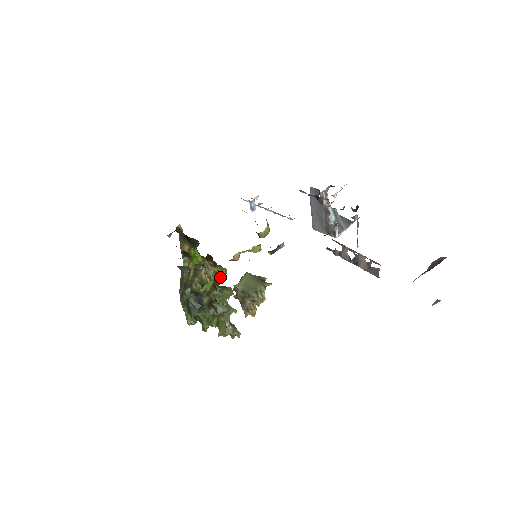
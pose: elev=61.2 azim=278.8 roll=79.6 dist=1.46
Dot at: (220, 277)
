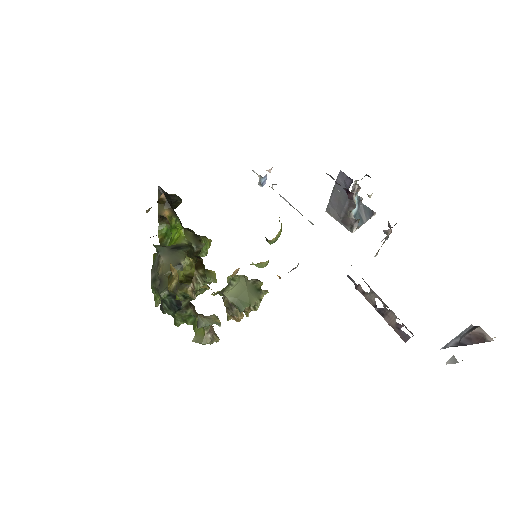
Dot at: (202, 252)
